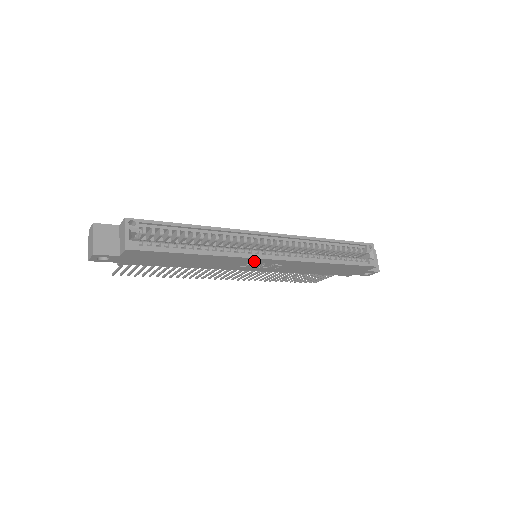
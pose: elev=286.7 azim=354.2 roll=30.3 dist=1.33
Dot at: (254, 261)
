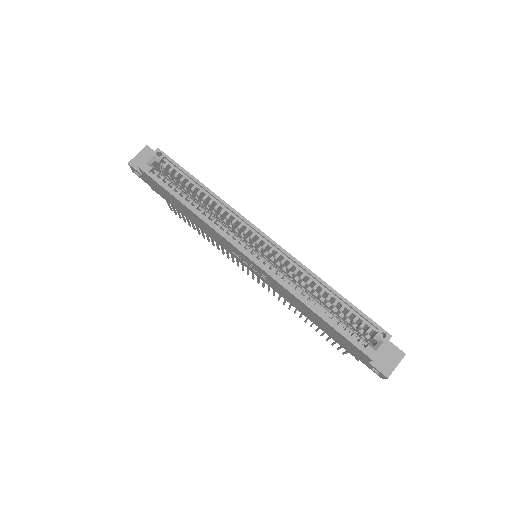
Dot at: (236, 250)
